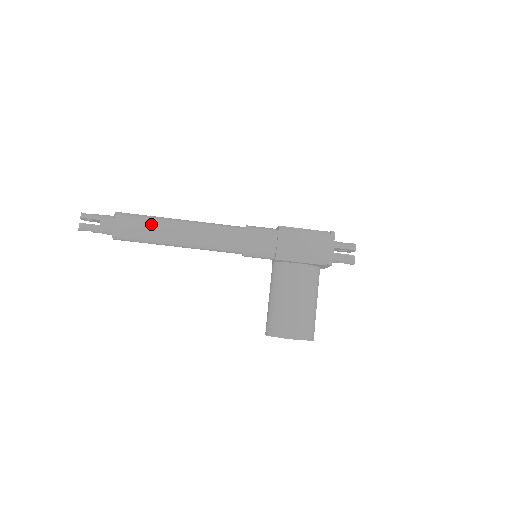
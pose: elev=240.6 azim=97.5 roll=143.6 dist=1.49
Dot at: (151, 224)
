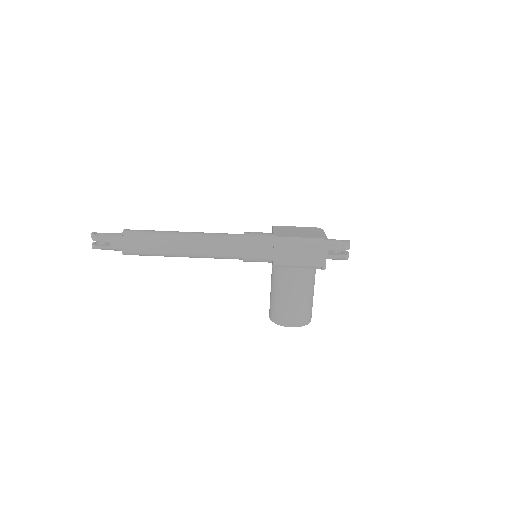
Dot at: (156, 244)
